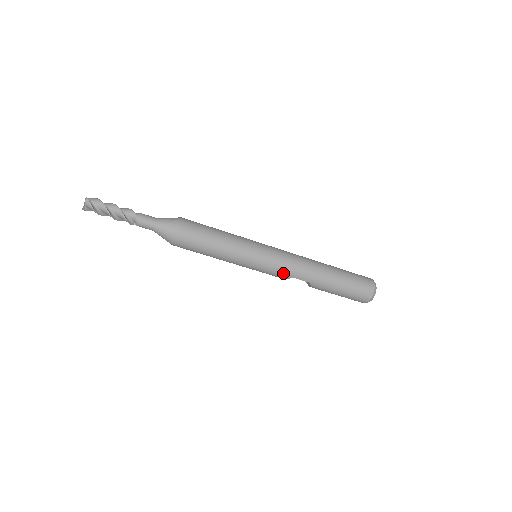
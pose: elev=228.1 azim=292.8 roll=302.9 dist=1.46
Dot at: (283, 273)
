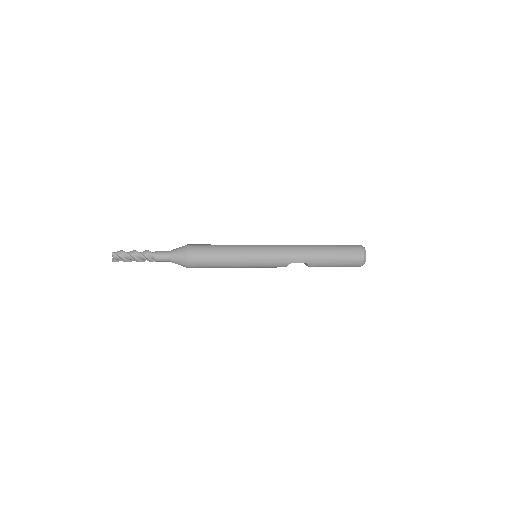
Dot at: (281, 262)
